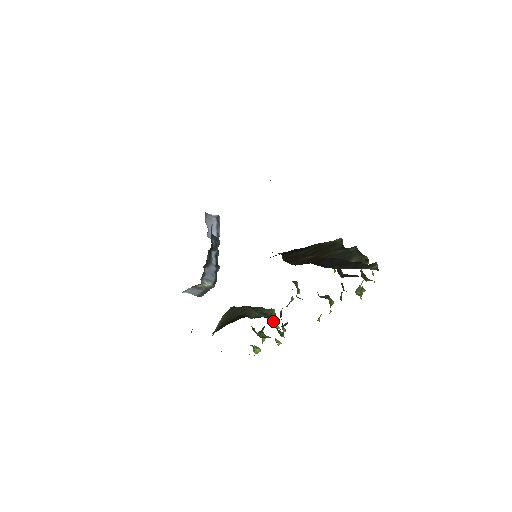
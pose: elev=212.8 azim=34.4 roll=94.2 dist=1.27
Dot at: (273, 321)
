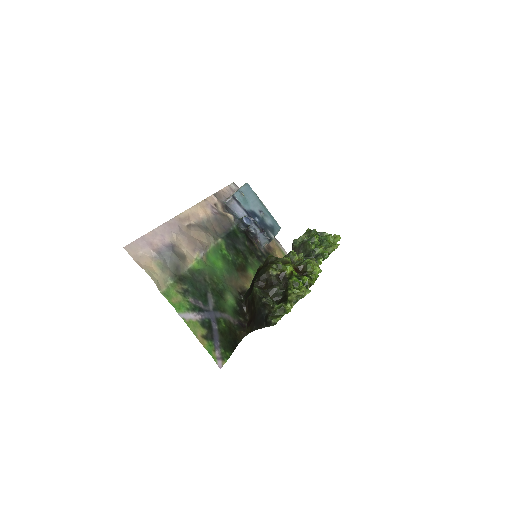
Dot at: (313, 252)
